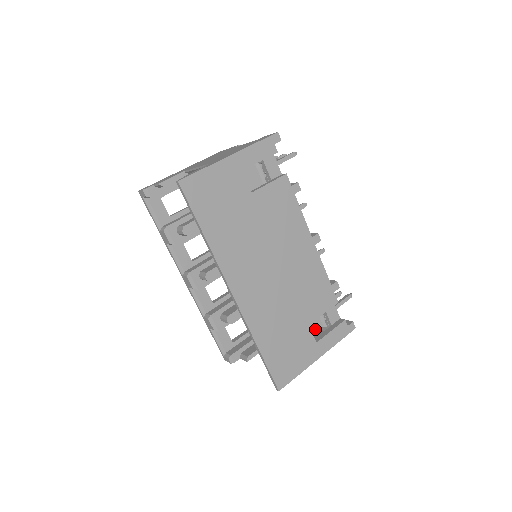
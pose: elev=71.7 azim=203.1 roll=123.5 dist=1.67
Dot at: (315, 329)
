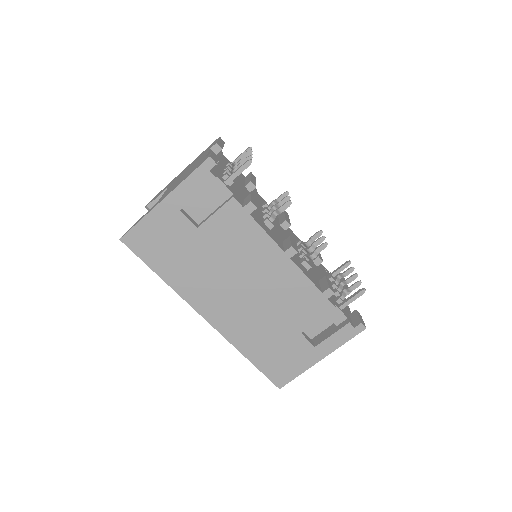
Dot at: (324, 326)
